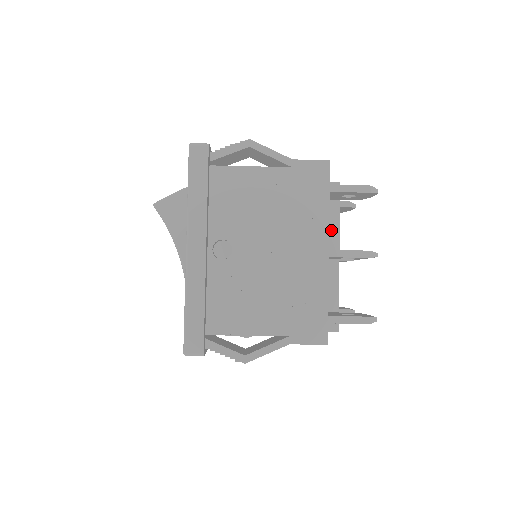
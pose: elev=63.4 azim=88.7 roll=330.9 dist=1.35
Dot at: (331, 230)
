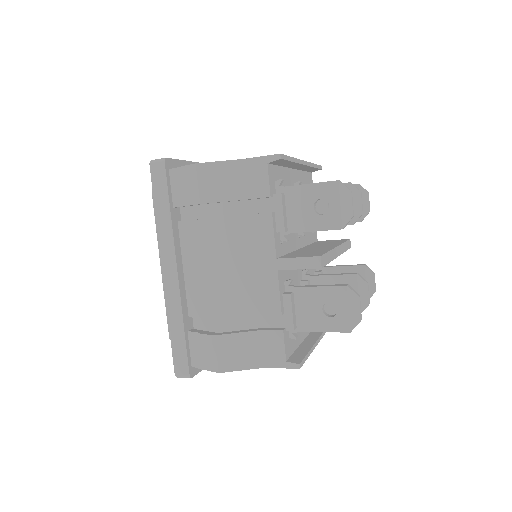
Dot at: occluded
